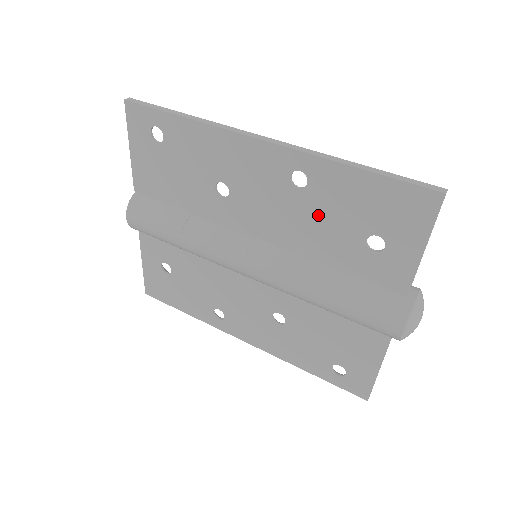
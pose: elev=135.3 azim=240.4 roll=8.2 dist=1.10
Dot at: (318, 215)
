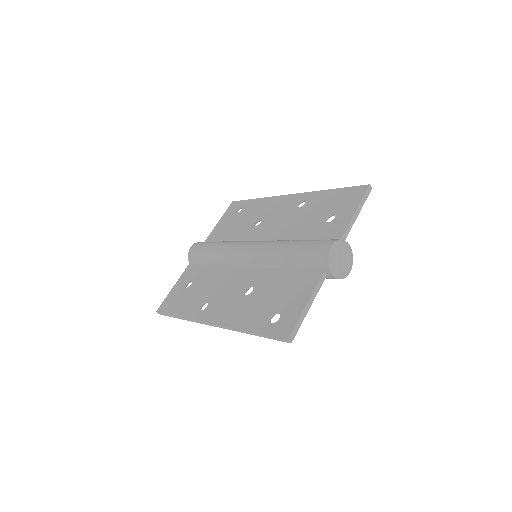
Dot at: (304, 216)
